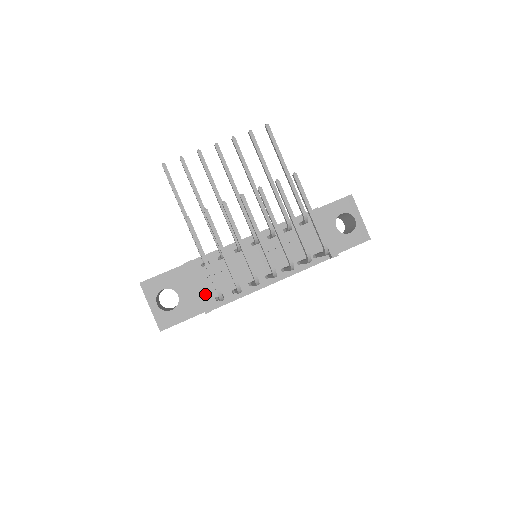
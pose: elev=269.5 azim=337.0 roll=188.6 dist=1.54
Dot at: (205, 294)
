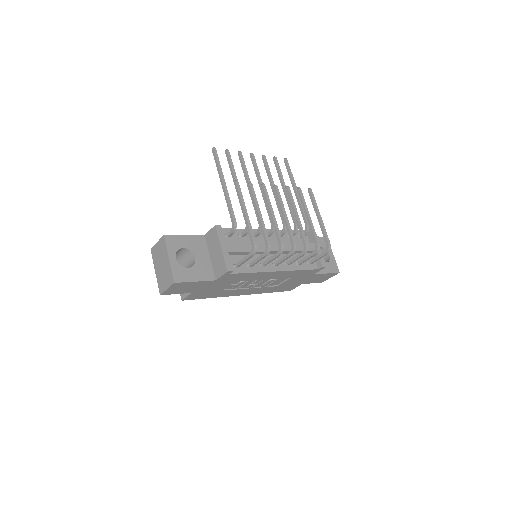
Dot at: occluded
